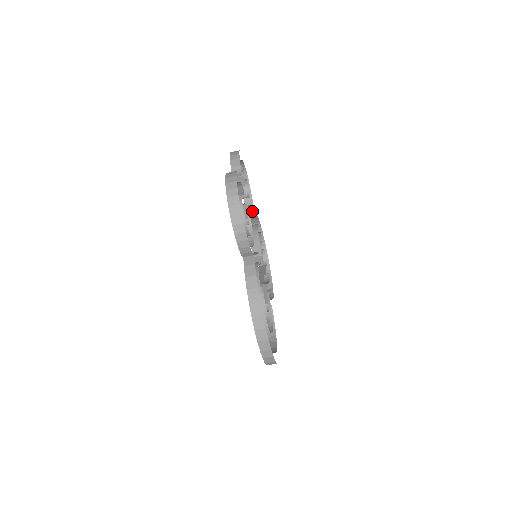
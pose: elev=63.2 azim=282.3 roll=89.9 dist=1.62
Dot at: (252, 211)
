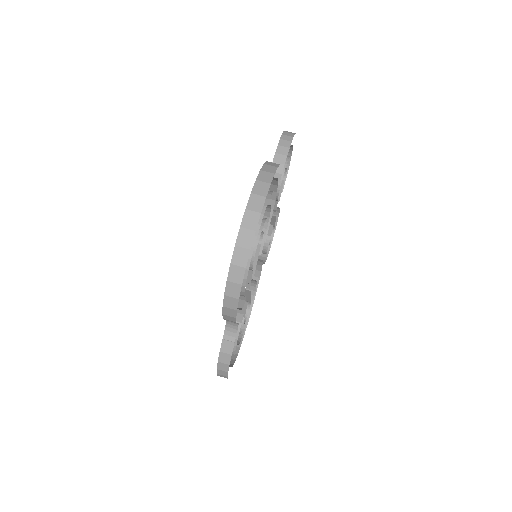
Dot at: occluded
